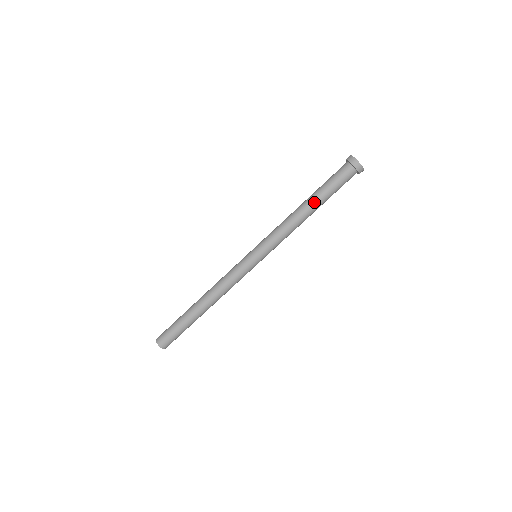
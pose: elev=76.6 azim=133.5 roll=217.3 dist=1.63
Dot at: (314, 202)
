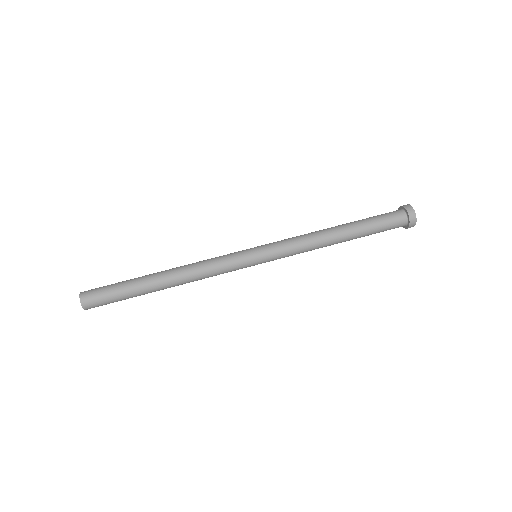
Dot at: (350, 229)
